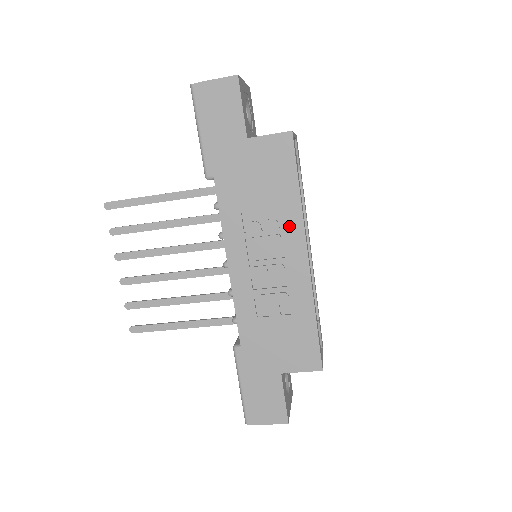
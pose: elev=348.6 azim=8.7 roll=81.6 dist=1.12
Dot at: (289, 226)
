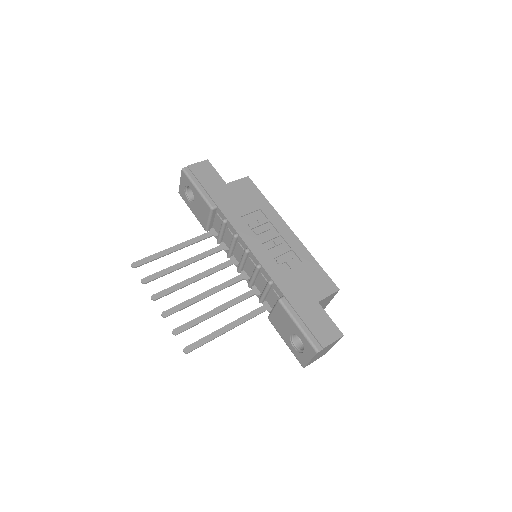
Dot at: (272, 218)
